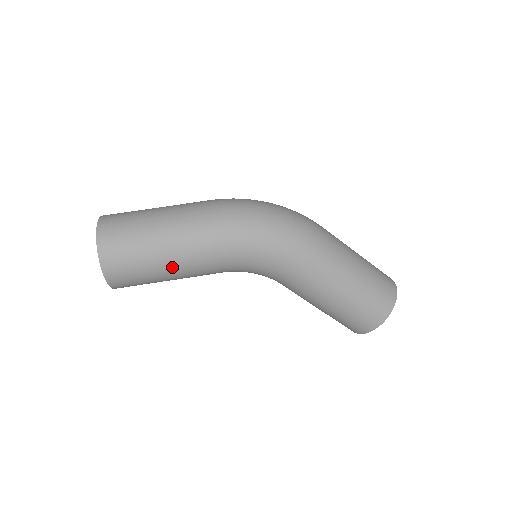
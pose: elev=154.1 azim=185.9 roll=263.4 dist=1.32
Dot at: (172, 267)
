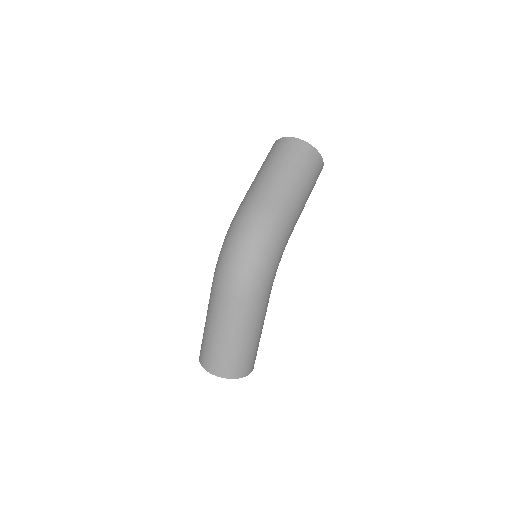
Dot at: occluded
